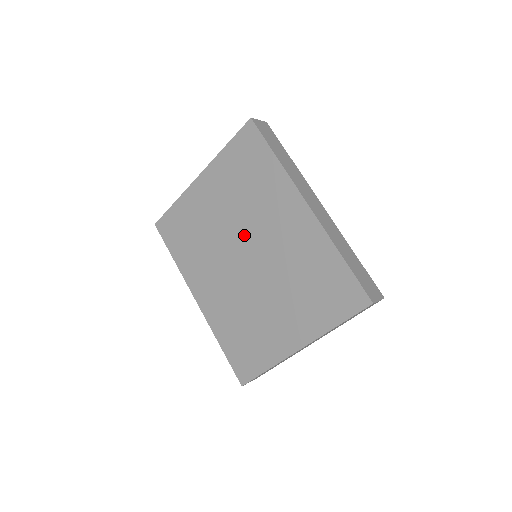
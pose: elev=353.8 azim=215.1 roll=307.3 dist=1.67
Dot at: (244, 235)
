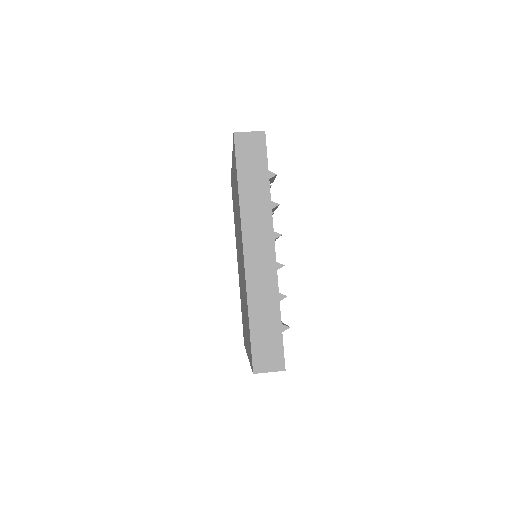
Dot at: occluded
